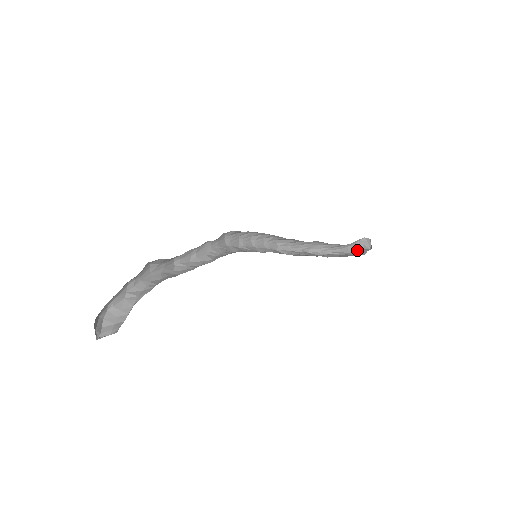
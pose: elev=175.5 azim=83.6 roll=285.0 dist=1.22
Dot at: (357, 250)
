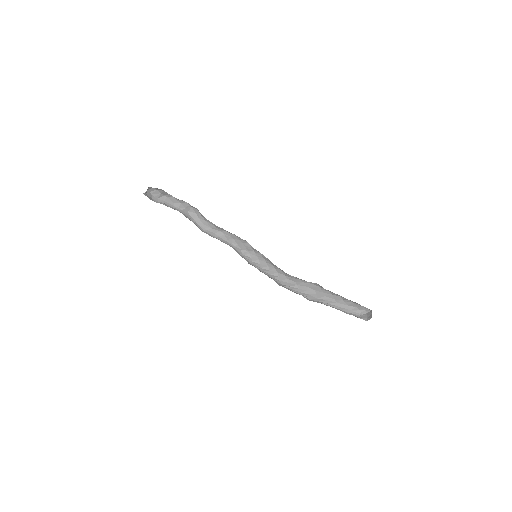
Dot at: occluded
